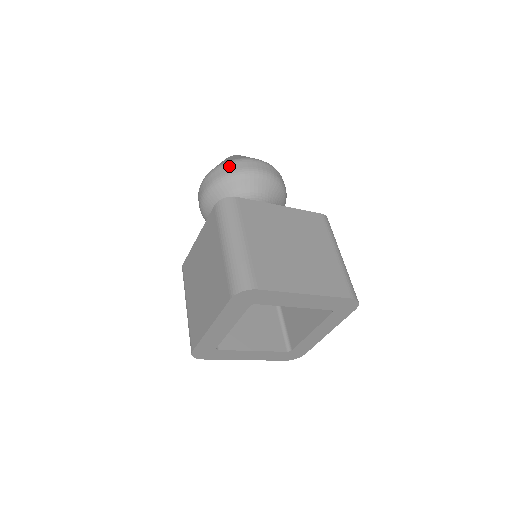
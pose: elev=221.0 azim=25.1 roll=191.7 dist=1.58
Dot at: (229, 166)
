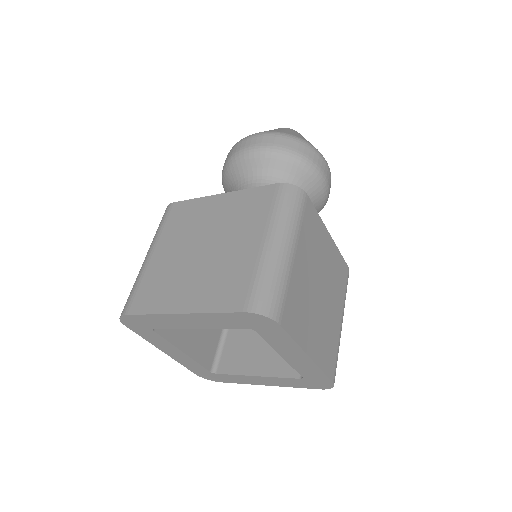
Dot at: occluded
